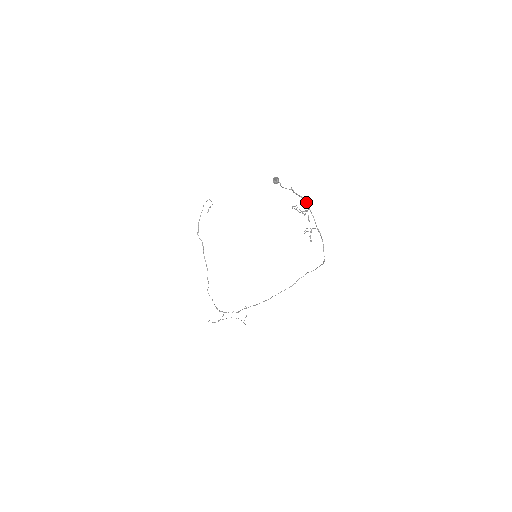
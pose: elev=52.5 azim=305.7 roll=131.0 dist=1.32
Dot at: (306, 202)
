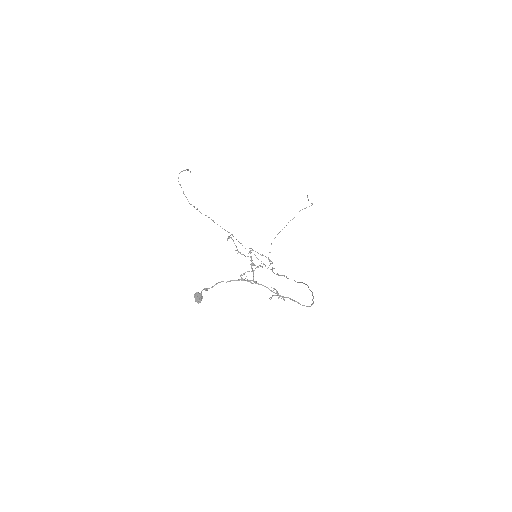
Dot at: occluded
